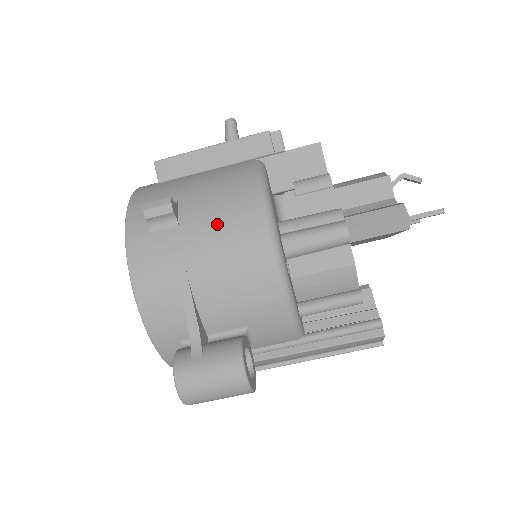
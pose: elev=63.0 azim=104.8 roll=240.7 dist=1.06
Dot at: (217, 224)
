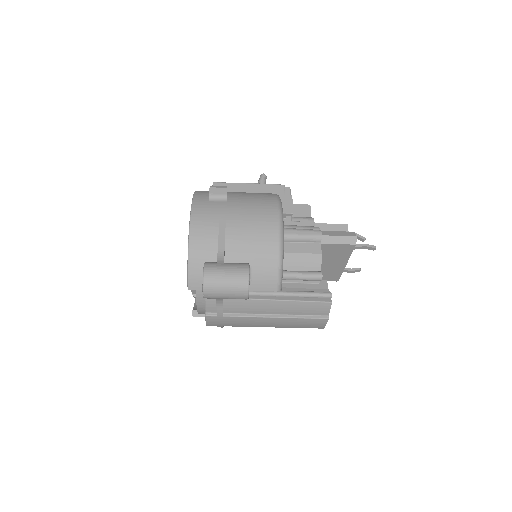
Dot at: (250, 205)
